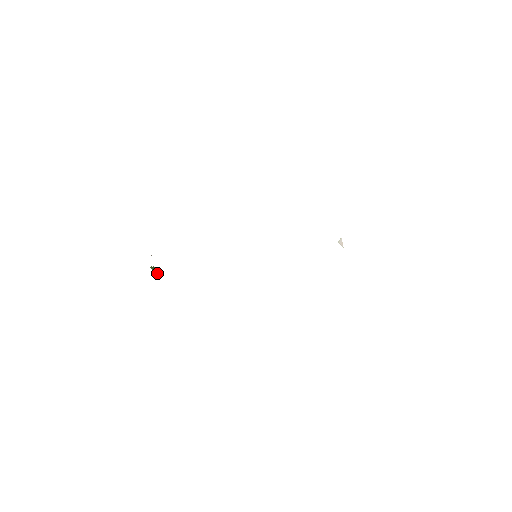
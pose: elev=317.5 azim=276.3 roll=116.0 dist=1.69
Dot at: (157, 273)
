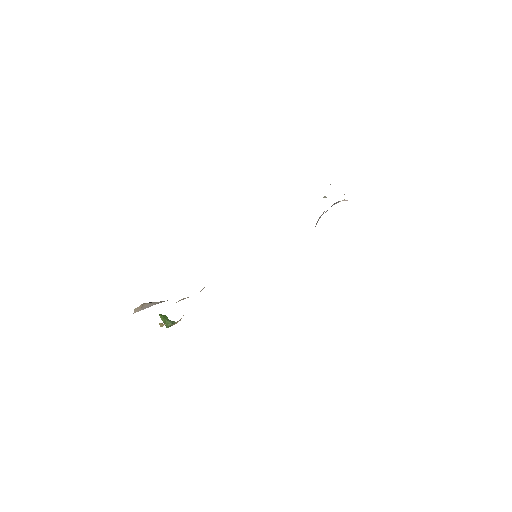
Dot at: (165, 316)
